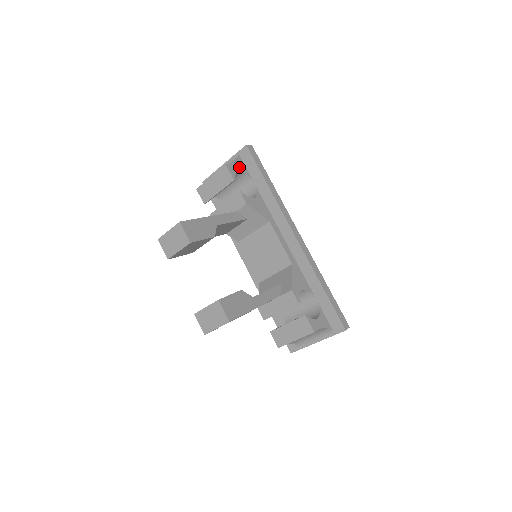
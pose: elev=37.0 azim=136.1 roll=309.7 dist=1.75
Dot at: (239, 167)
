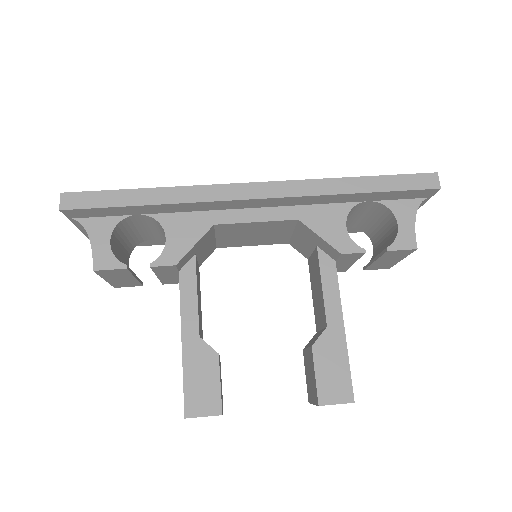
Dot at: (100, 236)
